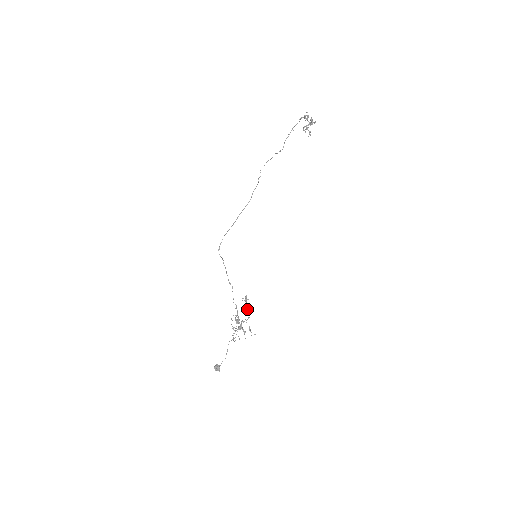
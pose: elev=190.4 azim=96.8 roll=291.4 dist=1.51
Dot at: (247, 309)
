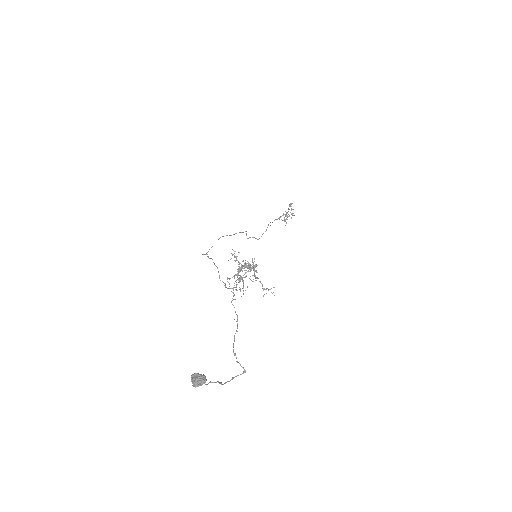
Dot at: occluded
